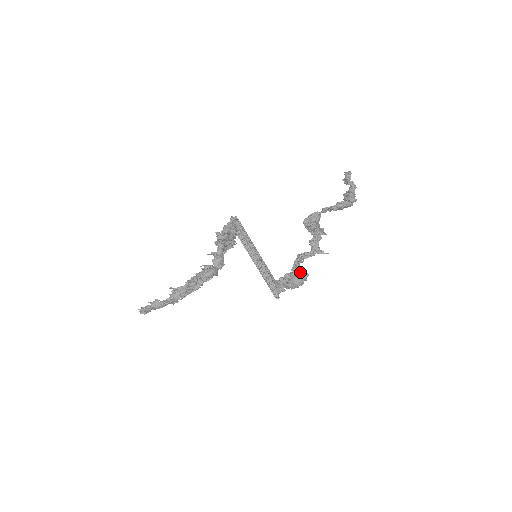
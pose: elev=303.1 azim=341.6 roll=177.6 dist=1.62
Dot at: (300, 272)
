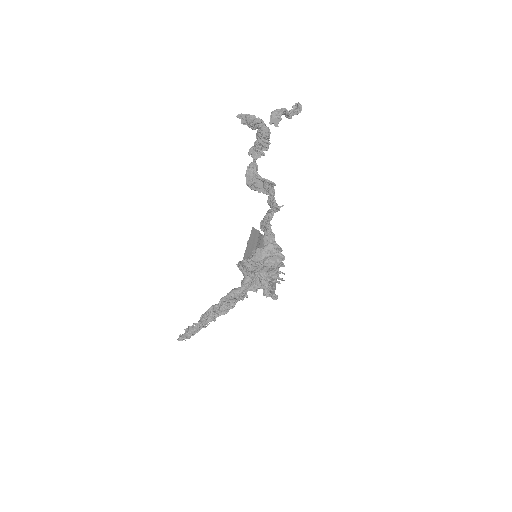
Dot at: occluded
